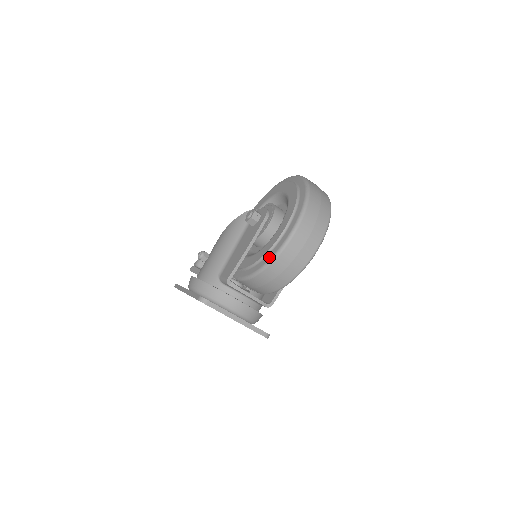
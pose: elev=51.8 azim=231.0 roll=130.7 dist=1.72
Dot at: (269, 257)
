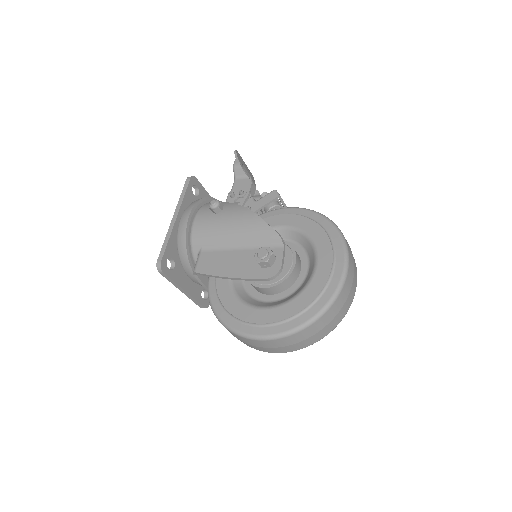
Dot at: (224, 318)
